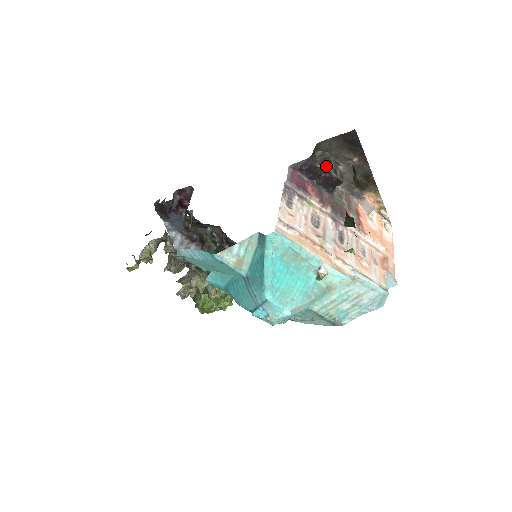
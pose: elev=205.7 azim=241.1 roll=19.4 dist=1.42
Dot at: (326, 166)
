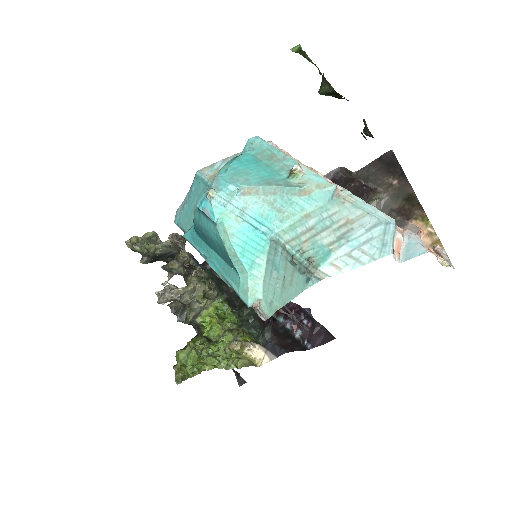
Dot at: (358, 179)
